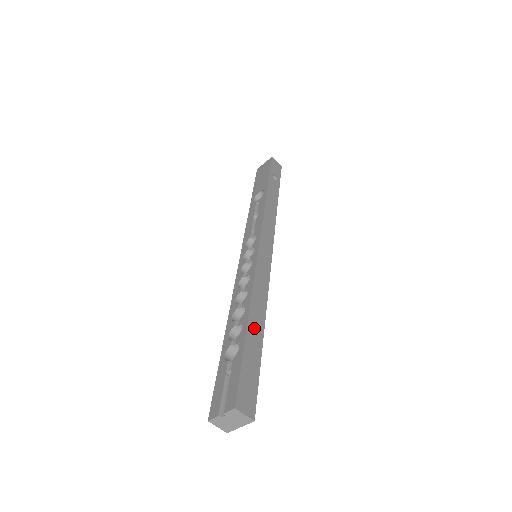
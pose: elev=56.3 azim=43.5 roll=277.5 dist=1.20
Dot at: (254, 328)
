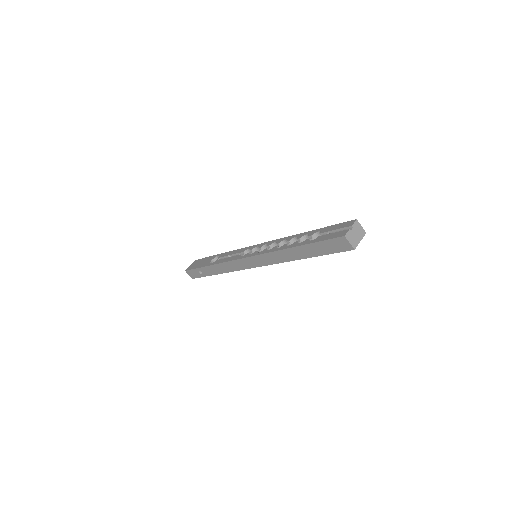
Dot at: occluded
